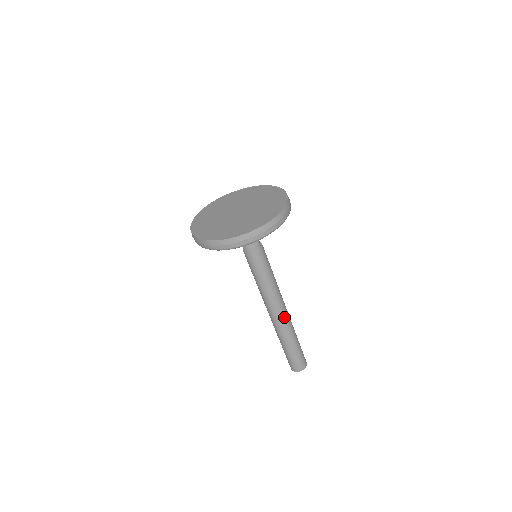
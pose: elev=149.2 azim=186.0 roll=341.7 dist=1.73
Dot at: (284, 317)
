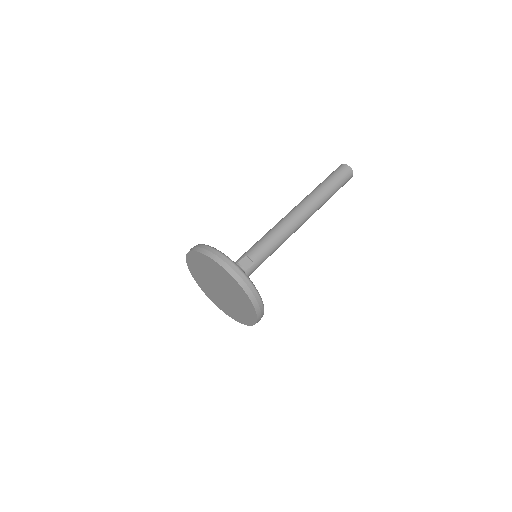
Dot at: (310, 214)
